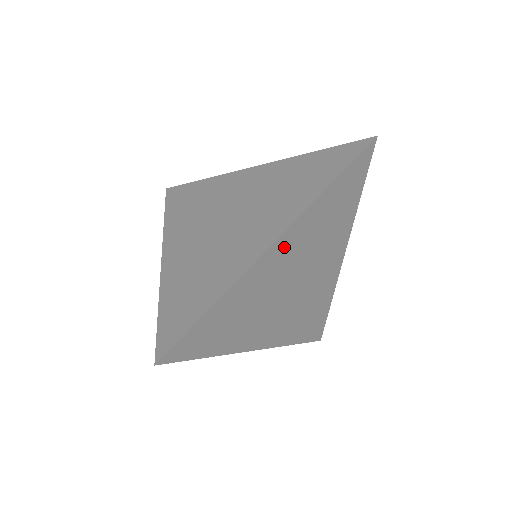
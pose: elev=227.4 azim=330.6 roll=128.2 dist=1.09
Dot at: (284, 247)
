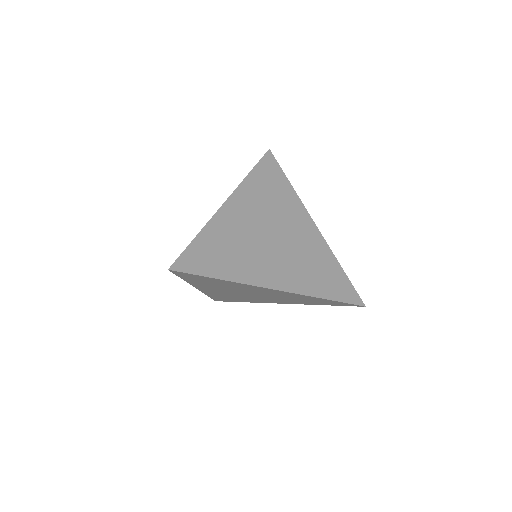
Dot at: (275, 292)
